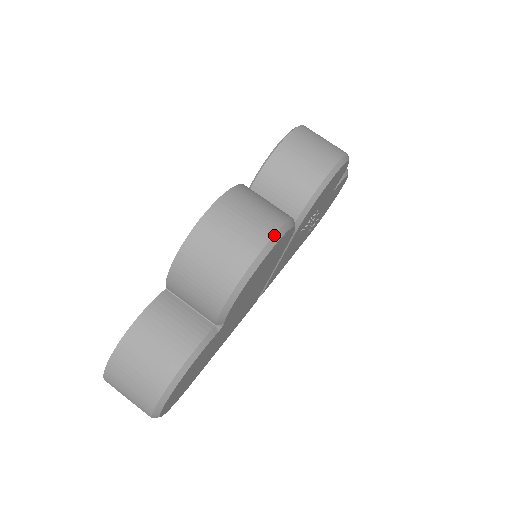
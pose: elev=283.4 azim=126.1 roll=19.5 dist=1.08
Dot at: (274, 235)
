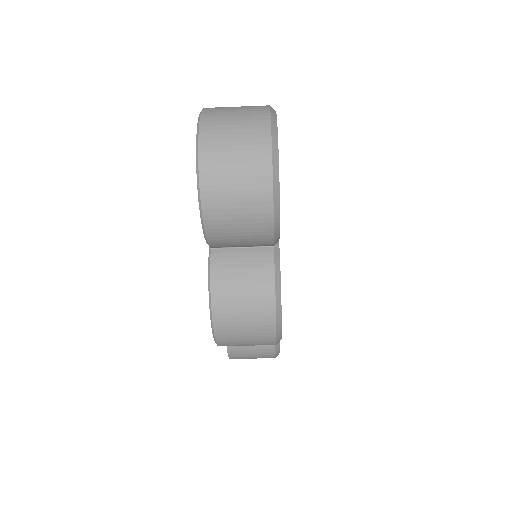
Dot at: occluded
